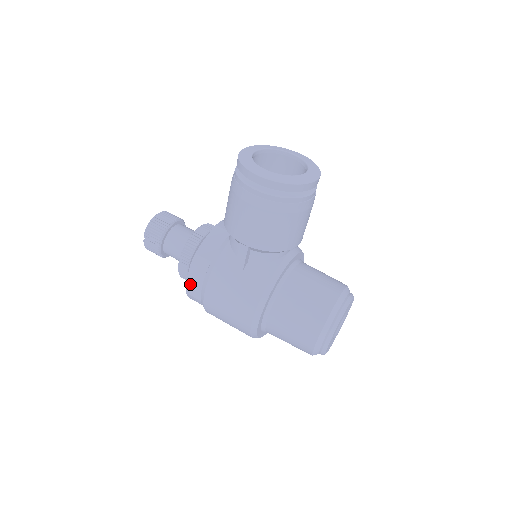
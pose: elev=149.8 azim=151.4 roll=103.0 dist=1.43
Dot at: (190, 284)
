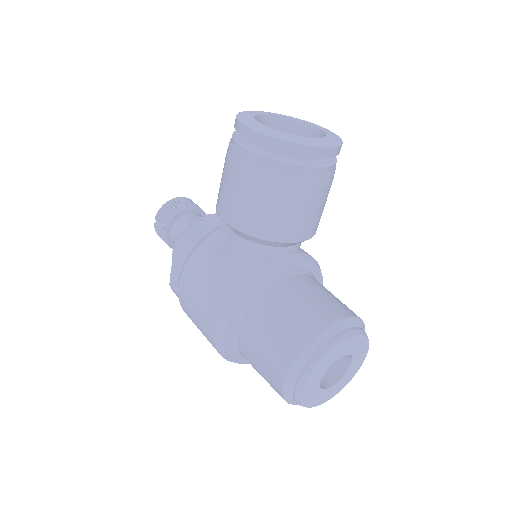
Dot at: (173, 272)
